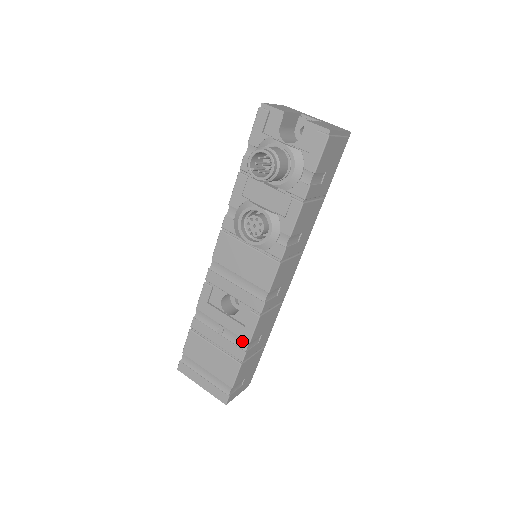
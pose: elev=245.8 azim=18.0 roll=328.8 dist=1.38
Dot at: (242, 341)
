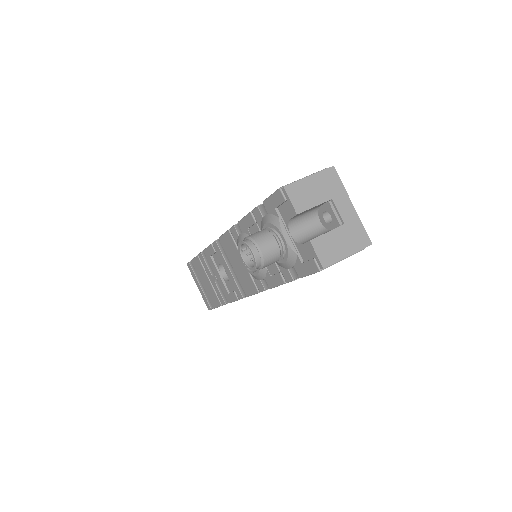
Dot at: (225, 297)
